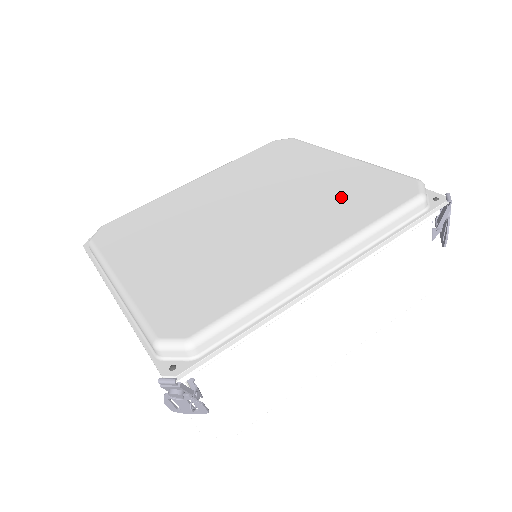
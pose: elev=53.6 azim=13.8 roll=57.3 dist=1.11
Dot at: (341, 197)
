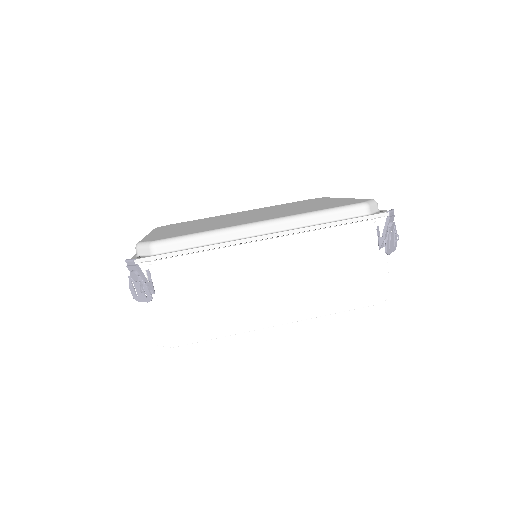
Dot at: (313, 207)
